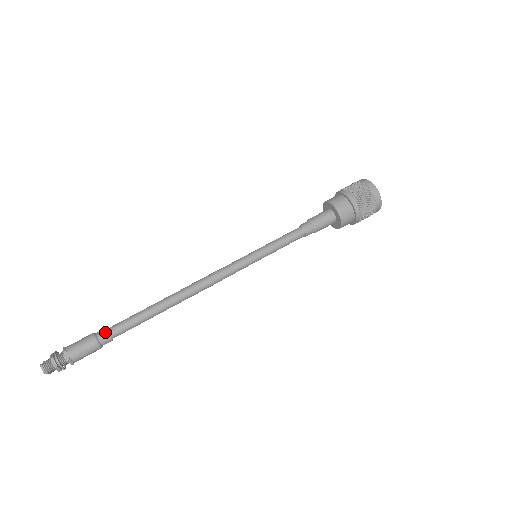
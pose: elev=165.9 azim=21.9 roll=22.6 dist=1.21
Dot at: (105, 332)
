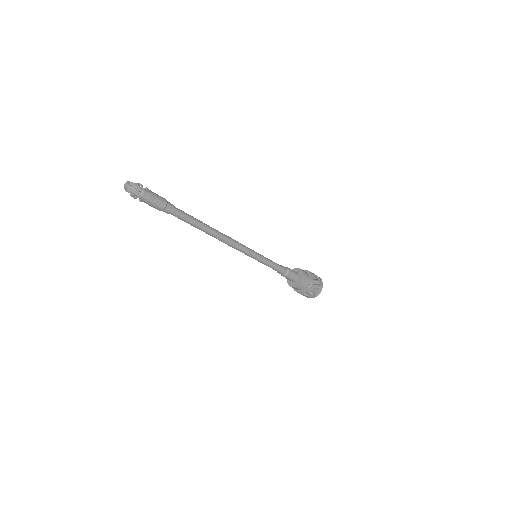
Dot at: (172, 204)
